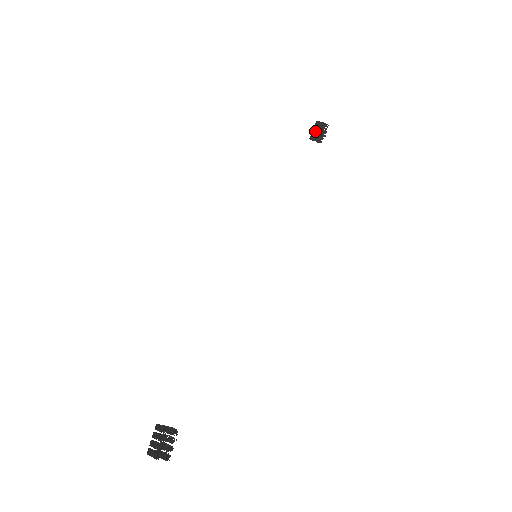
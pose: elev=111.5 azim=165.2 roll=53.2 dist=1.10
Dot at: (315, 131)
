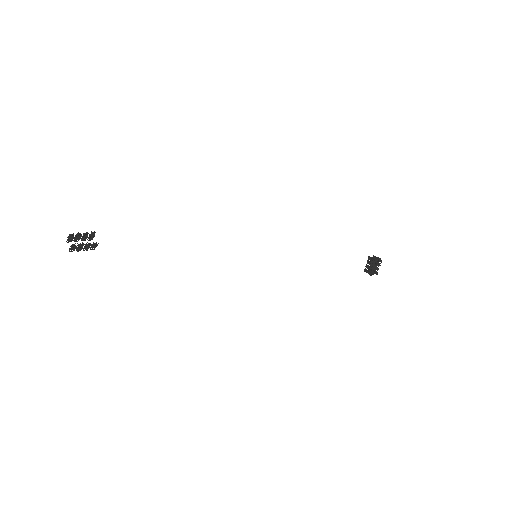
Dot at: (369, 261)
